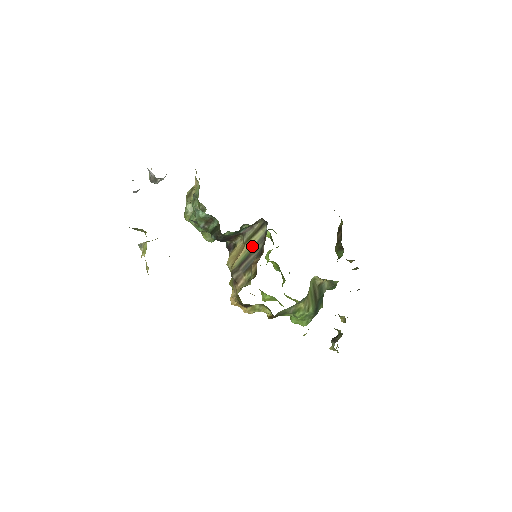
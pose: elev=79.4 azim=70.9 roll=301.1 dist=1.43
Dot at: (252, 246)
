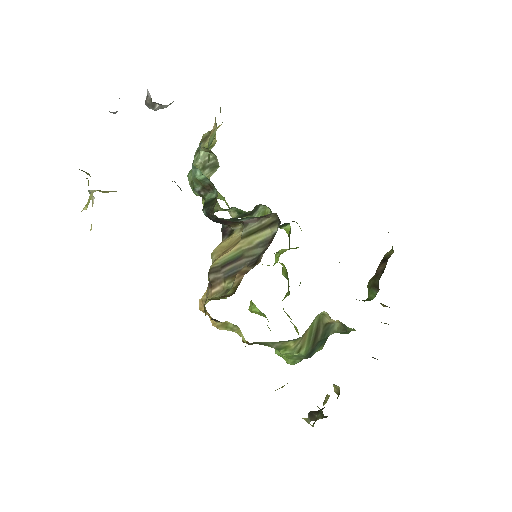
Dot at: (249, 246)
